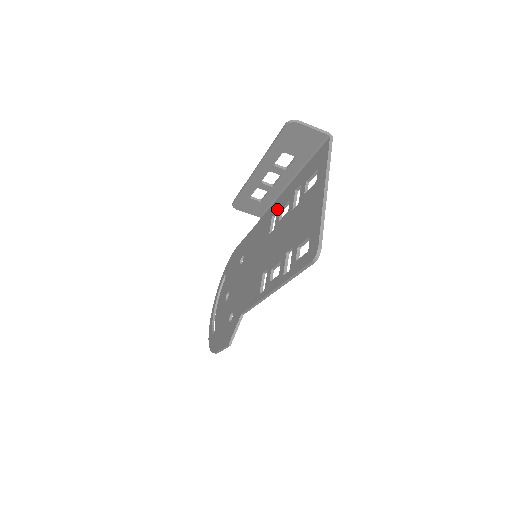
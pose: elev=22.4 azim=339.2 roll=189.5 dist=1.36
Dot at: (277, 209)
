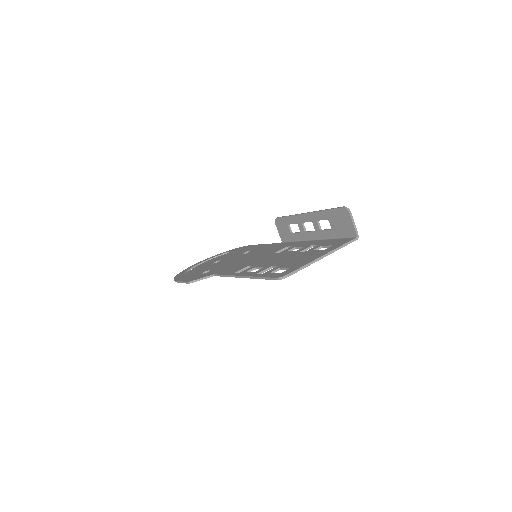
Dot at: (294, 245)
